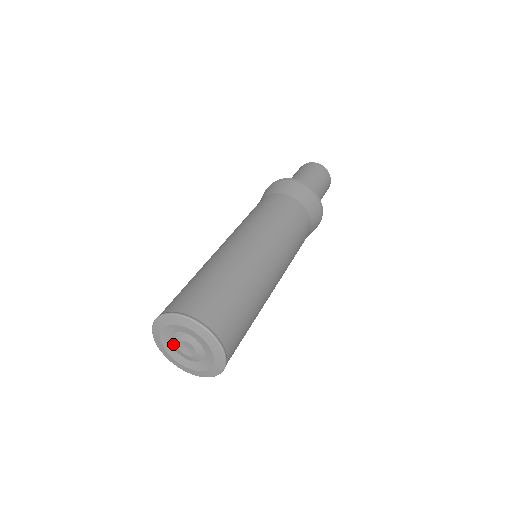
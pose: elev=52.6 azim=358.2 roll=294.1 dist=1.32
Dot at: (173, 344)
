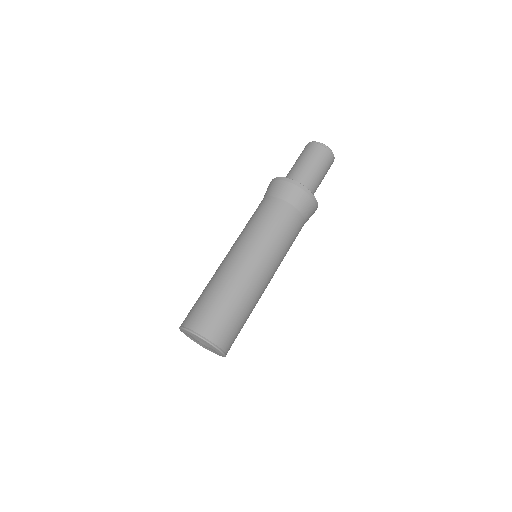
Dot at: (193, 338)
